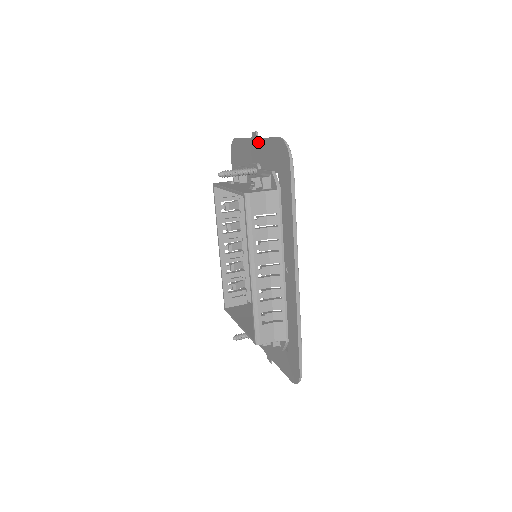
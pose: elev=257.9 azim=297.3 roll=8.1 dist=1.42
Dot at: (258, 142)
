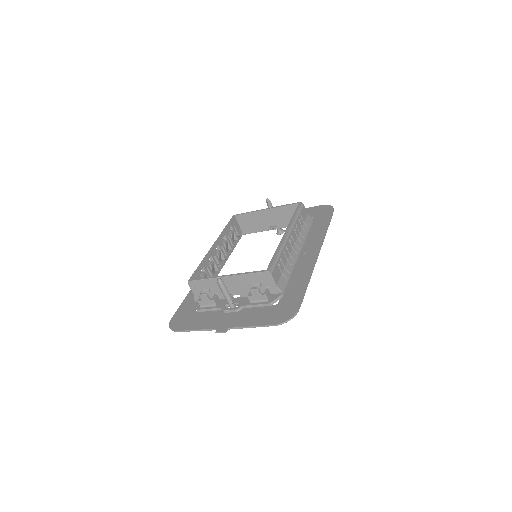
Dot at: occluded
